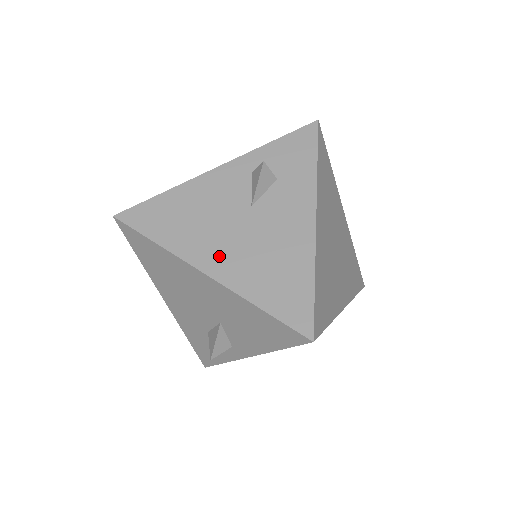
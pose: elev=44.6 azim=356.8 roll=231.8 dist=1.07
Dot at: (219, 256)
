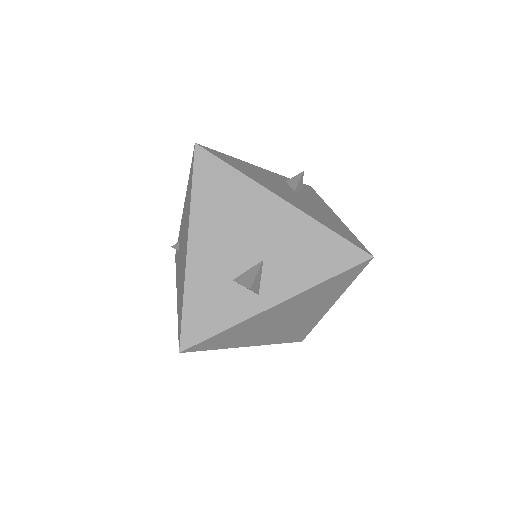
Dot at: (287, 197)
